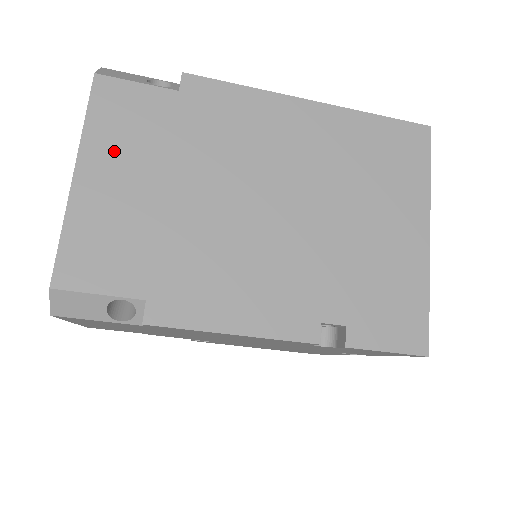
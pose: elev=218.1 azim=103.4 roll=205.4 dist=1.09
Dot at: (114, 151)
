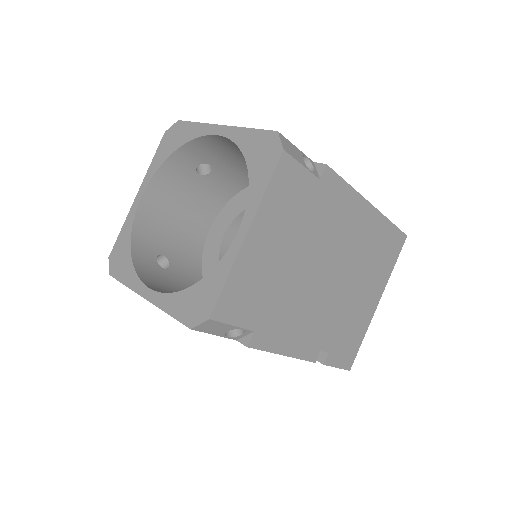
Dot at: (273, 220)
